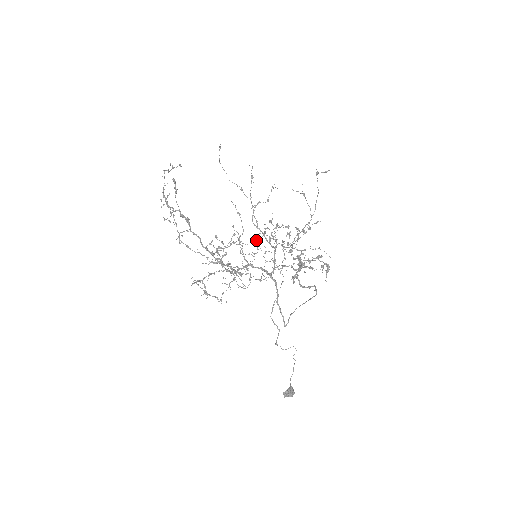
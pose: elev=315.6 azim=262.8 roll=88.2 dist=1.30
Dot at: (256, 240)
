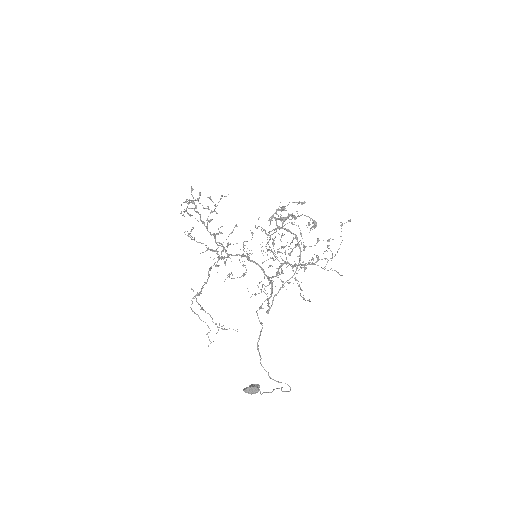
Dot at: (271, 278)
